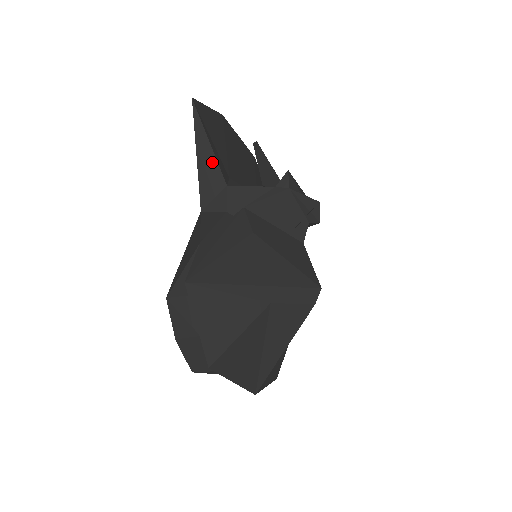
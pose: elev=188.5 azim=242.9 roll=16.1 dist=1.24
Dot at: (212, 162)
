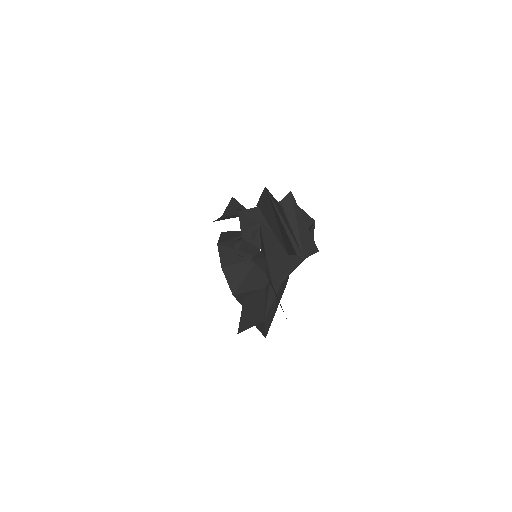
Dot at: occluded
